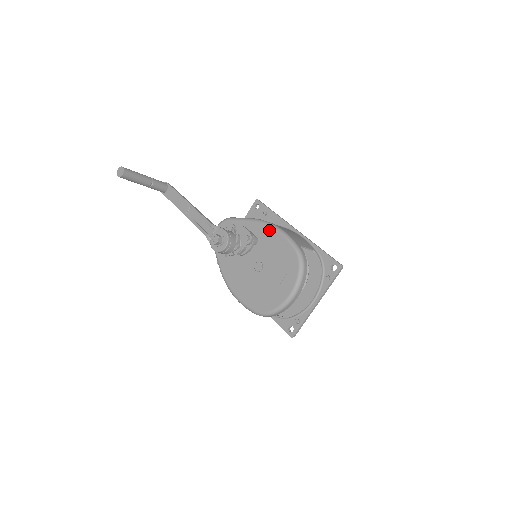
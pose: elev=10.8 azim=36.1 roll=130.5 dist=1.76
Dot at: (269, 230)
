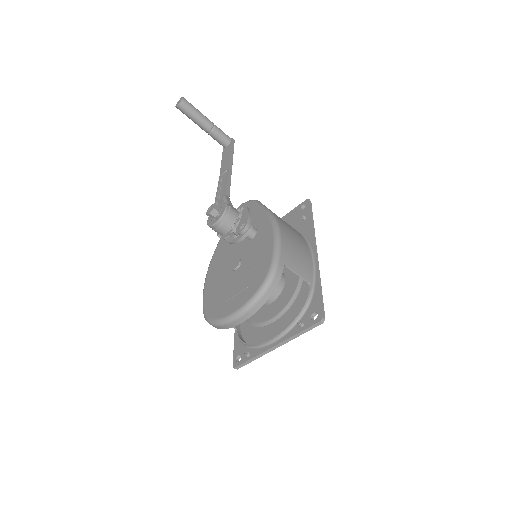
Dot at: (269, 229)
